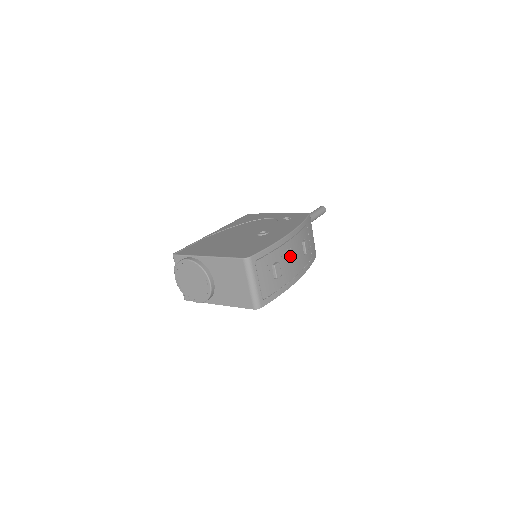
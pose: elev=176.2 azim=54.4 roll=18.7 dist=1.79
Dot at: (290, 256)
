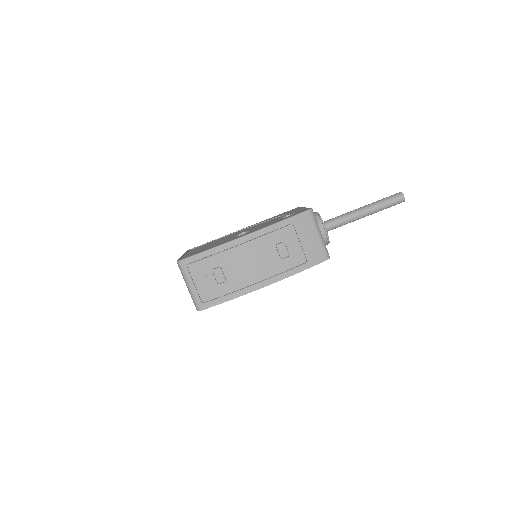
Dot at: (245, 261)
